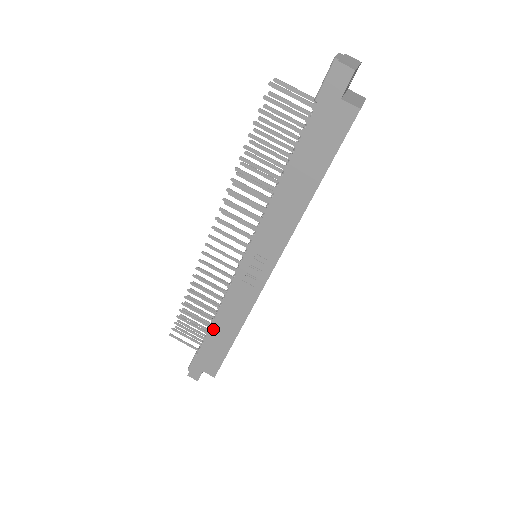
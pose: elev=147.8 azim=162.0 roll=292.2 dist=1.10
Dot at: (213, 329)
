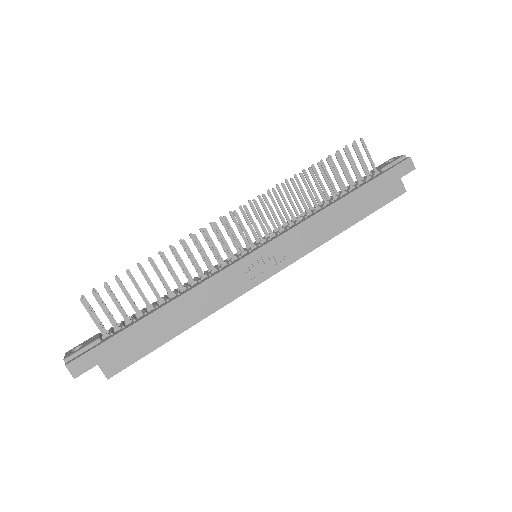
Dot at: (165, 309)
